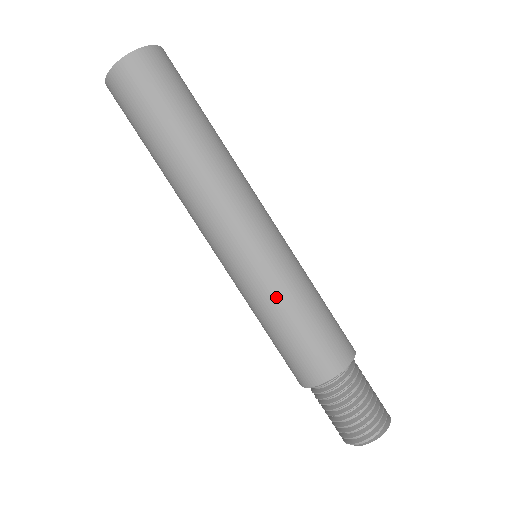
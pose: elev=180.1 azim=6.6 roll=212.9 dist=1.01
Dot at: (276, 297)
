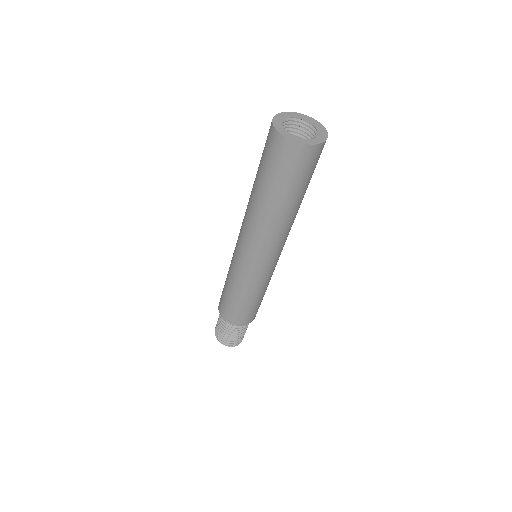
Dot at: (246, 289)
